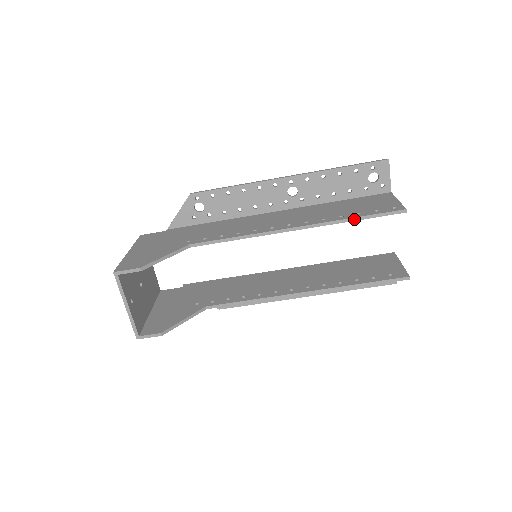
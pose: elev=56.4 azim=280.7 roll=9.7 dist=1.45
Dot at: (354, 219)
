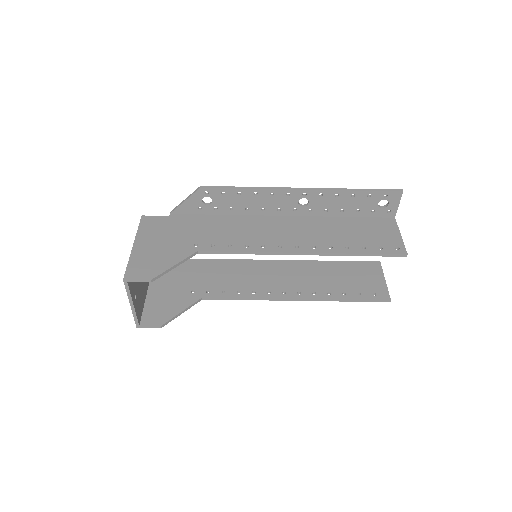
Dot at: (359, 255)
